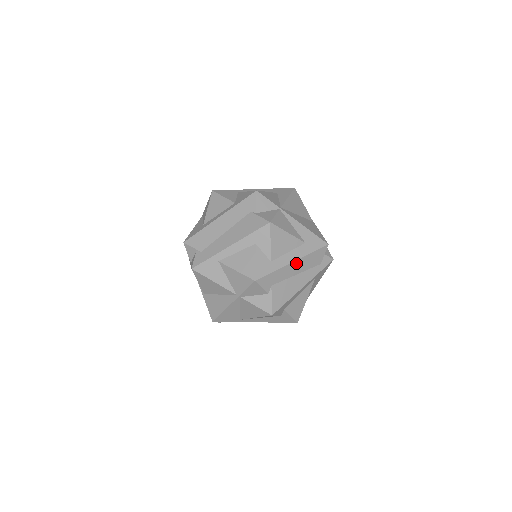
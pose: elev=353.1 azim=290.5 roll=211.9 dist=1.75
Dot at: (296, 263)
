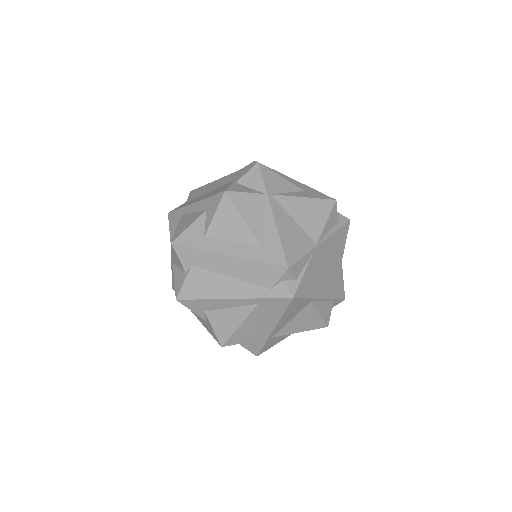
Dot at: (232, 260)
